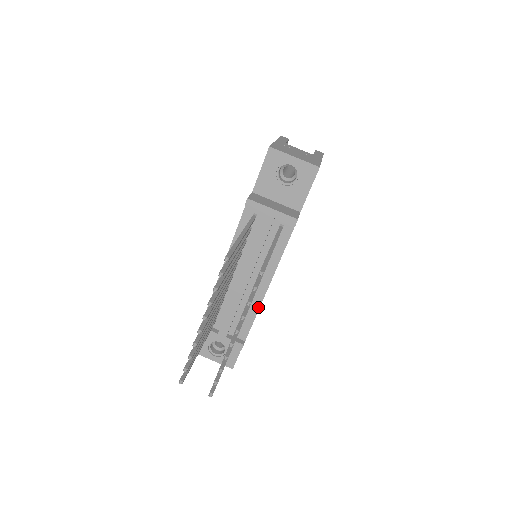
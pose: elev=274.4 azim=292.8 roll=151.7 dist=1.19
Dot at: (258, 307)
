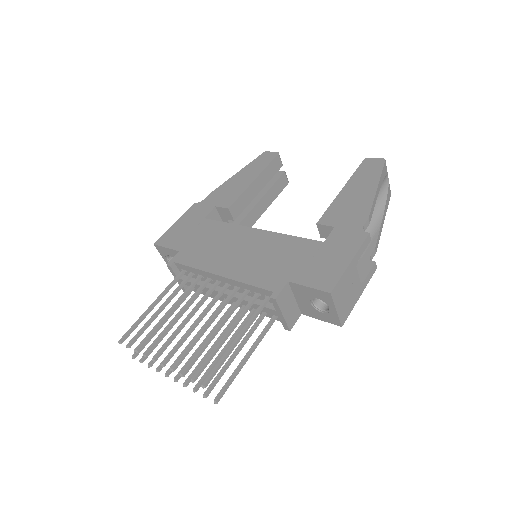
Dot at: occluded
